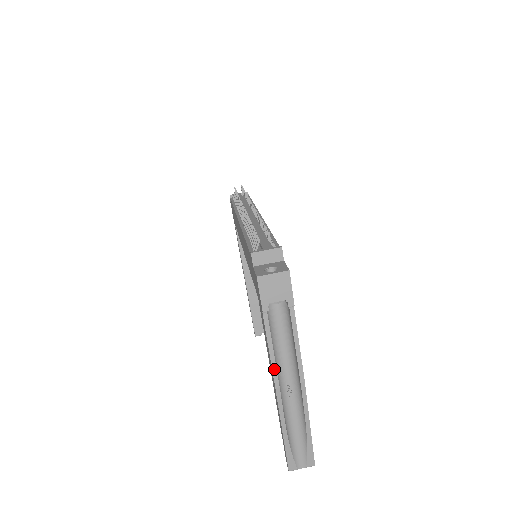
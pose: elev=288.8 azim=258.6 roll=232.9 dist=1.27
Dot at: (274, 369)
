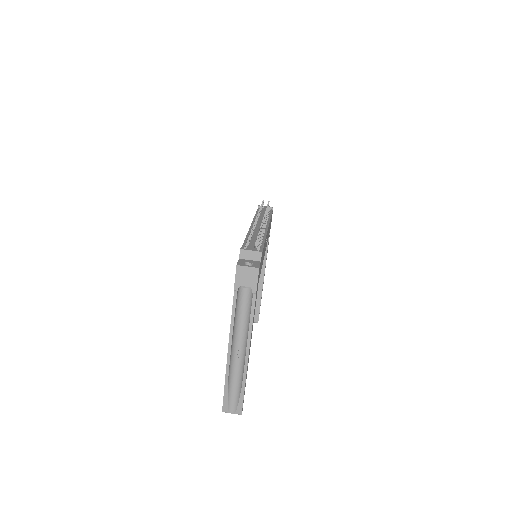
Dot at: (231, 332)
